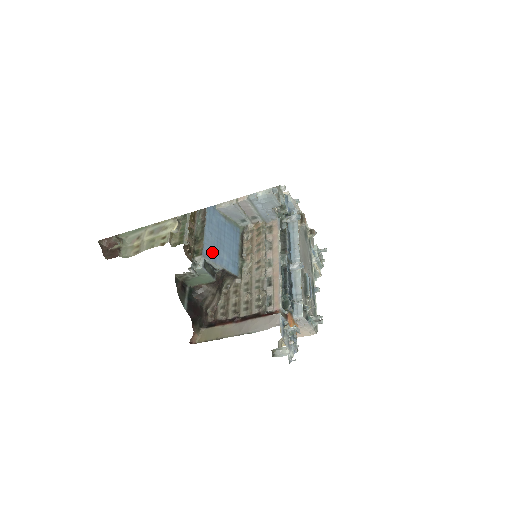
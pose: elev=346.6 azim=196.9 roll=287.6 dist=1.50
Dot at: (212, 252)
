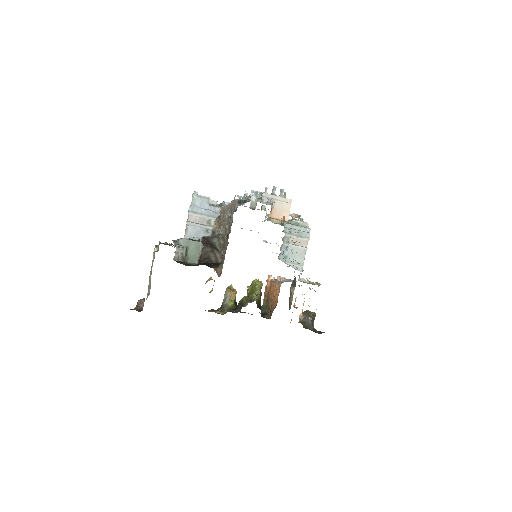
Dot at: occluded
